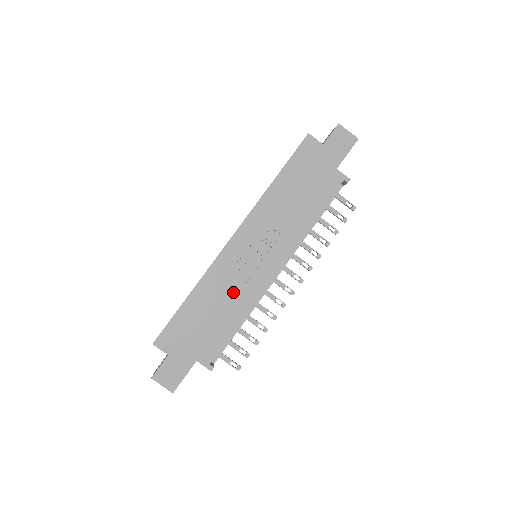
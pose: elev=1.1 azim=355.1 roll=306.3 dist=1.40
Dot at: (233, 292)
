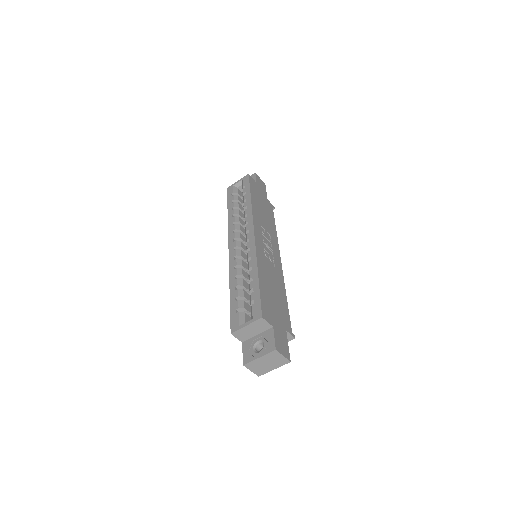
Dot at: (274, 274)
